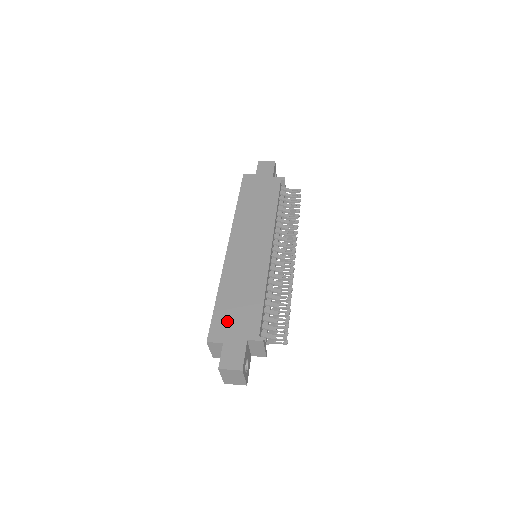
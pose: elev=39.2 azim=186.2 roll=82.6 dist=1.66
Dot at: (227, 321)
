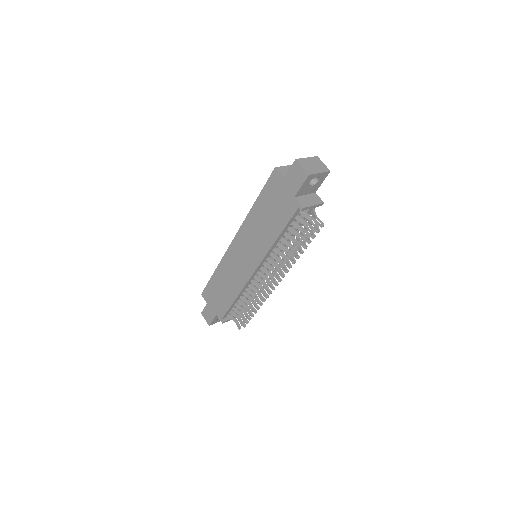
Dot at: (212, 294)
